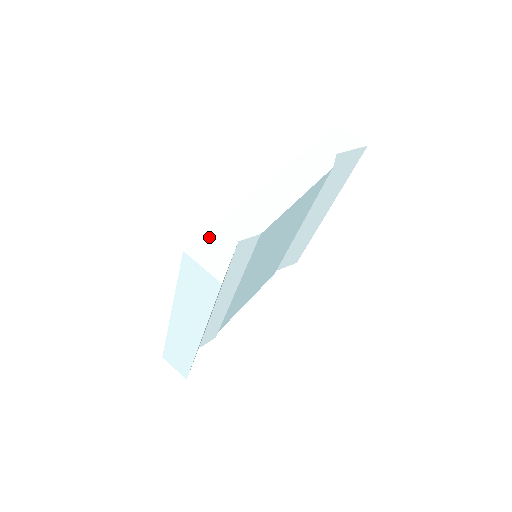
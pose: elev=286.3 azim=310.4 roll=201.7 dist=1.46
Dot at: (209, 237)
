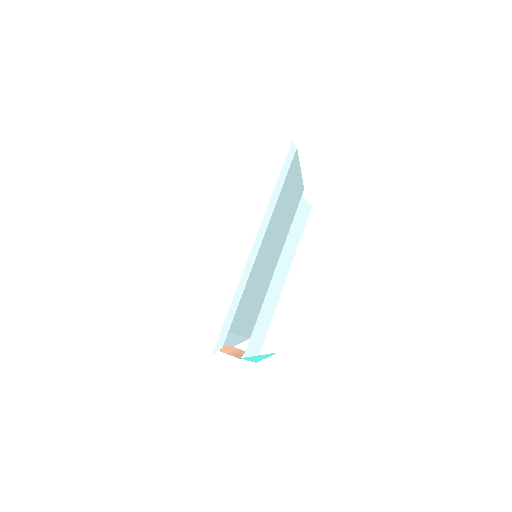
Dot at: occluded
